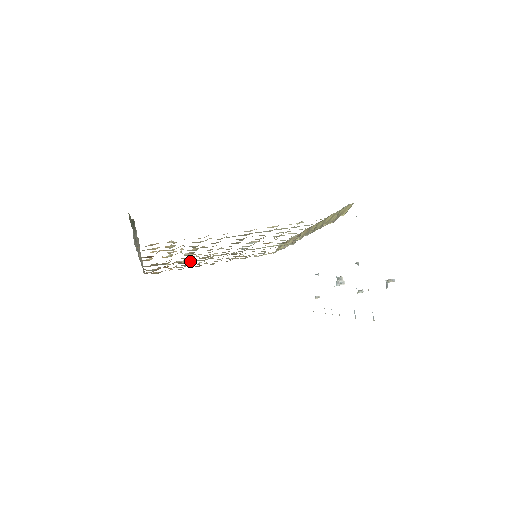
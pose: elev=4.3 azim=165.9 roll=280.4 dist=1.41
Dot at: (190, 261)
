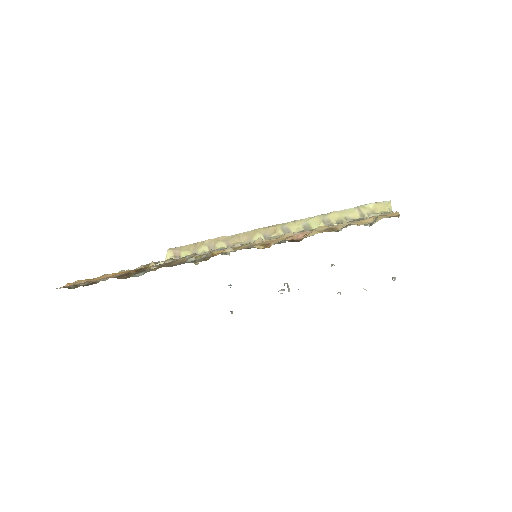
Dot at: occluded
